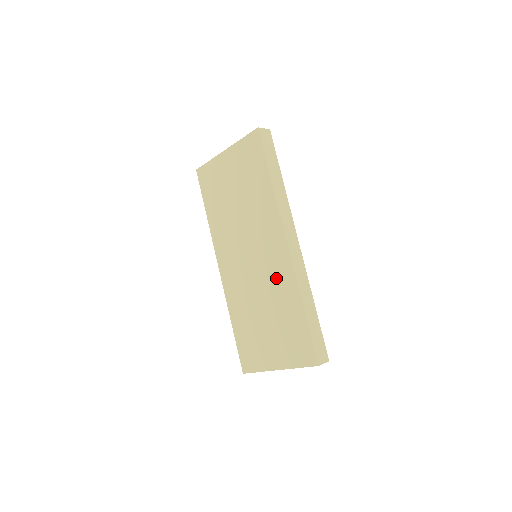
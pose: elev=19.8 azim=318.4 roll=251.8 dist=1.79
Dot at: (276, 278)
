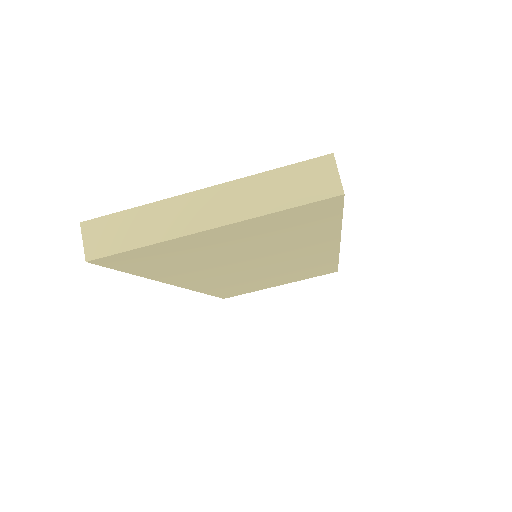
Dot at: occluded
